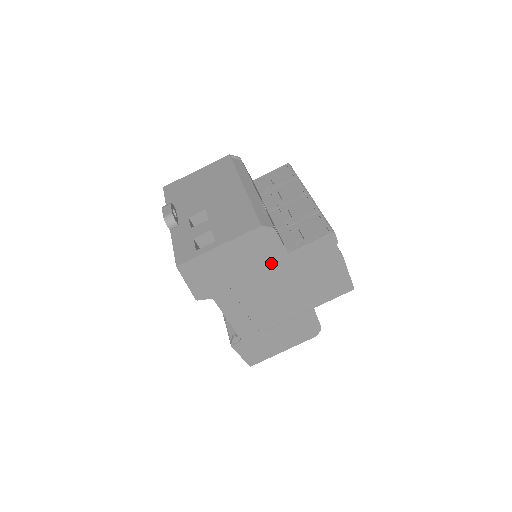
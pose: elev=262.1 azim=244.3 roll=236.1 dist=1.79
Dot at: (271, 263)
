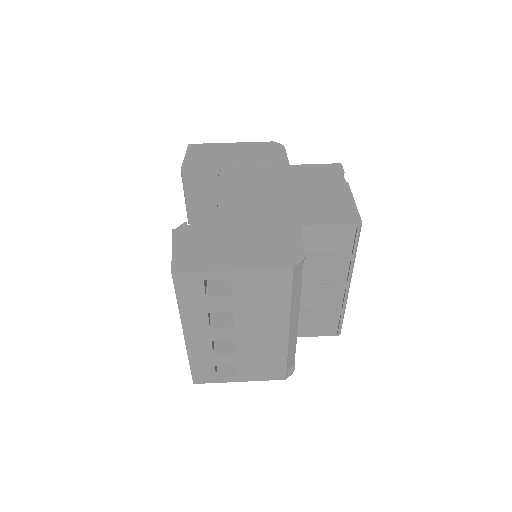
Dot at: (269, 167)
